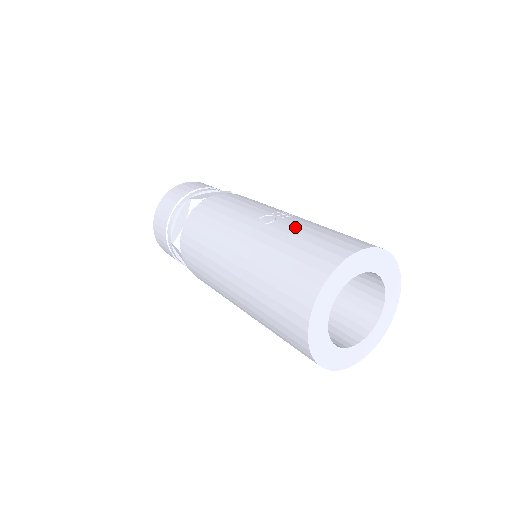
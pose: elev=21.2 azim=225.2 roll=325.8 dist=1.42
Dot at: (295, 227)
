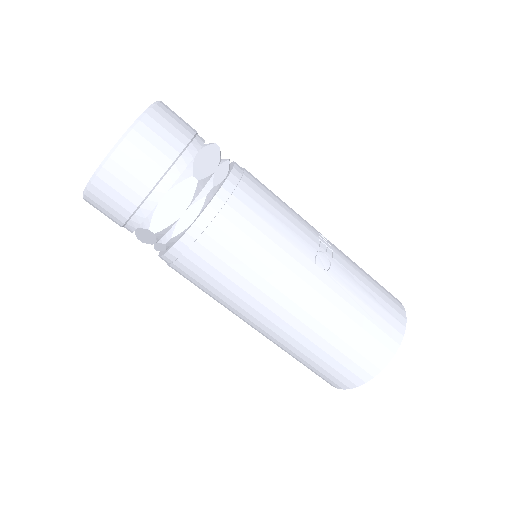
Dot at: (353, 281)
